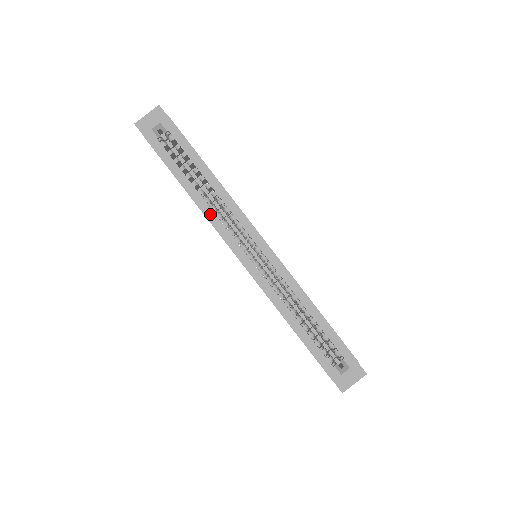
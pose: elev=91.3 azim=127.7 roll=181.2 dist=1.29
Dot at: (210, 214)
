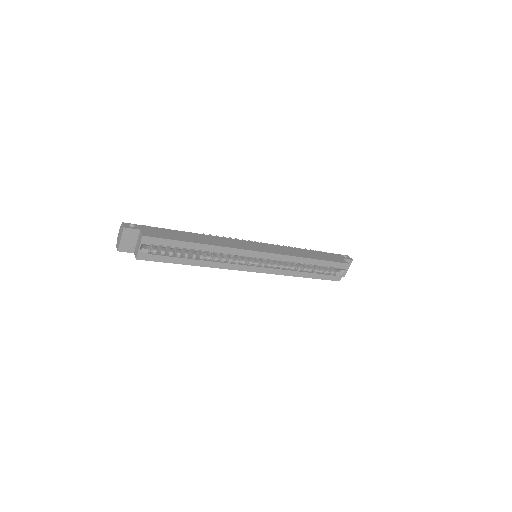
Dot at: (217, 265)
